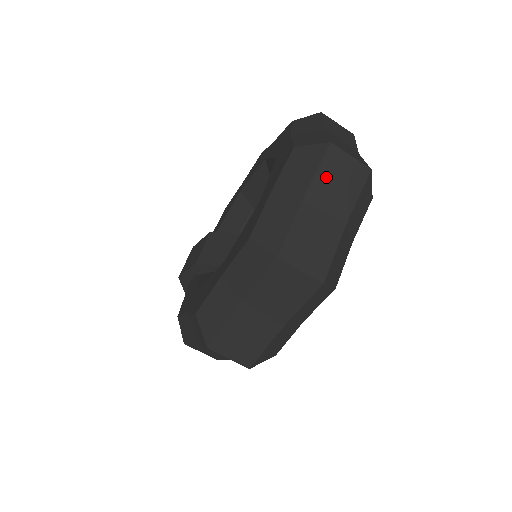
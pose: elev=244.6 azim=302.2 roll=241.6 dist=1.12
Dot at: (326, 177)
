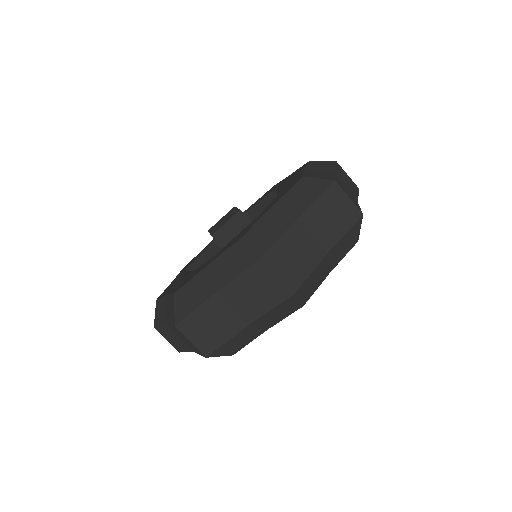
Dot at: (245, 284)
